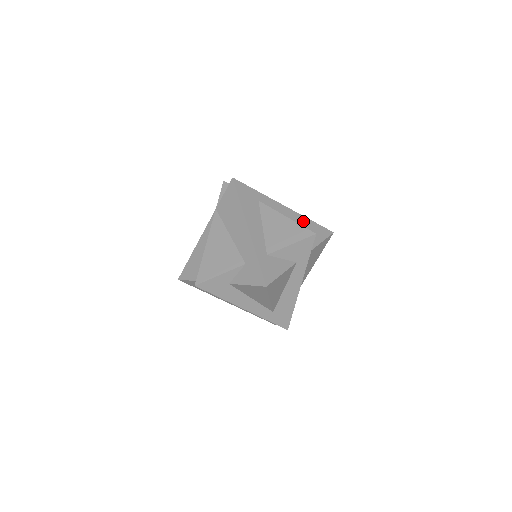
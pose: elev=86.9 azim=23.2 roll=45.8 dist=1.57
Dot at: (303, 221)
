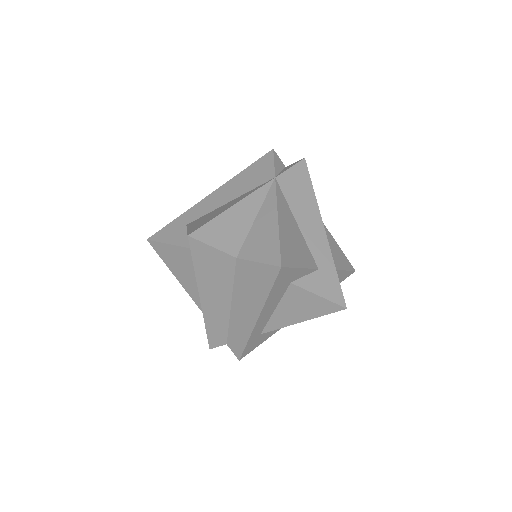
Dot at: occluded
